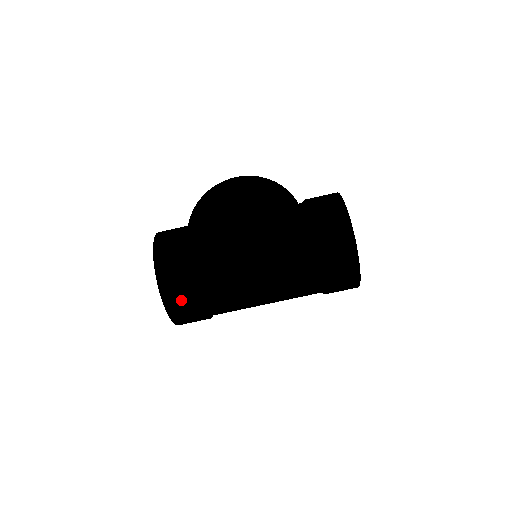
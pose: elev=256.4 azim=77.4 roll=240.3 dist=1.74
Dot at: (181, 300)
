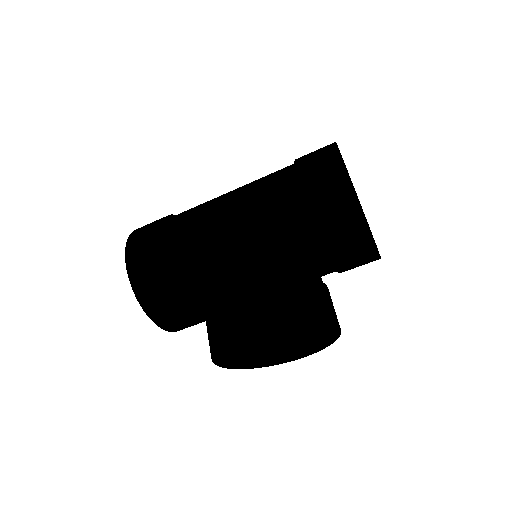
Dot at: occluded
